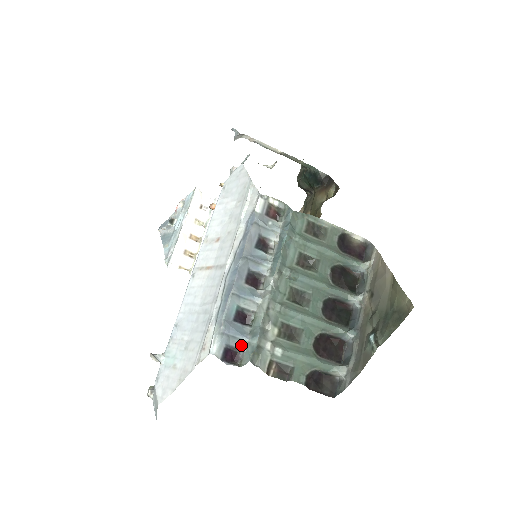
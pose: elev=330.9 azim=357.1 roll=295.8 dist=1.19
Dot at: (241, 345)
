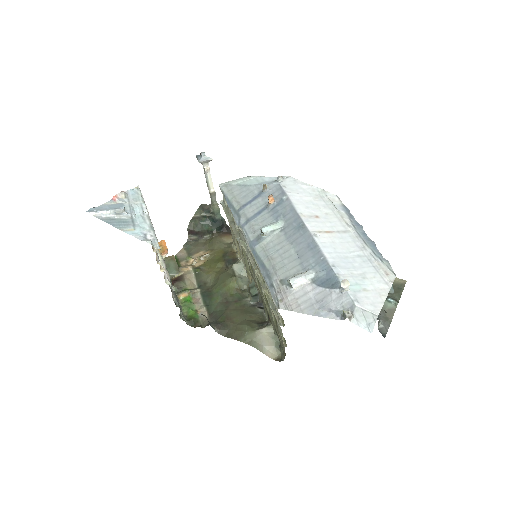
Dot at: occluded
